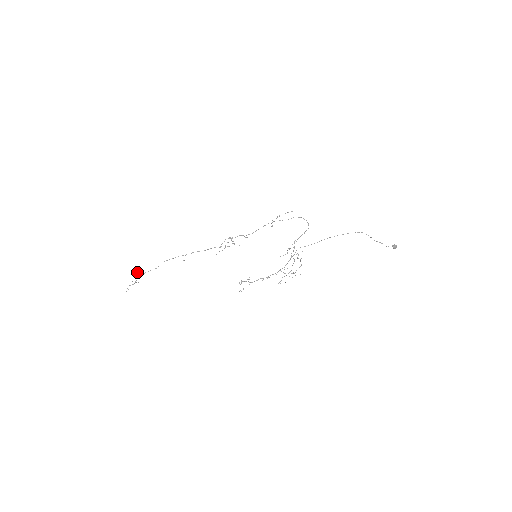
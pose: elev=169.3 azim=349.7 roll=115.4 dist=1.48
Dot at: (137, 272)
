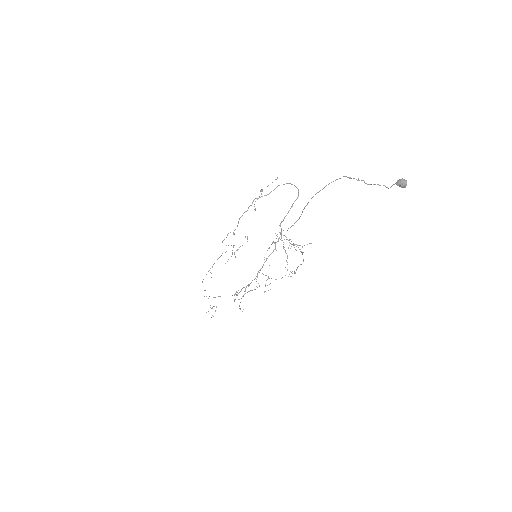
Dot at: (209, 296)
